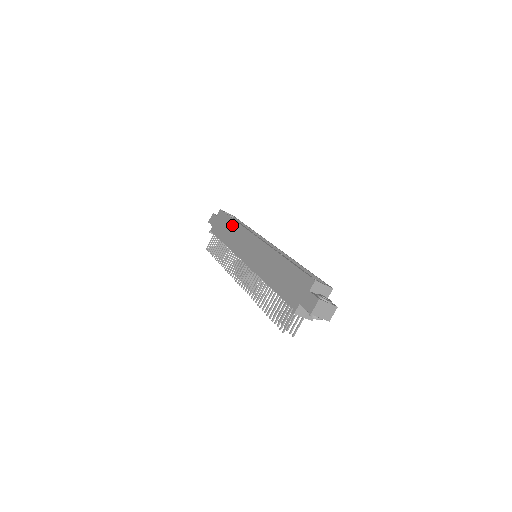
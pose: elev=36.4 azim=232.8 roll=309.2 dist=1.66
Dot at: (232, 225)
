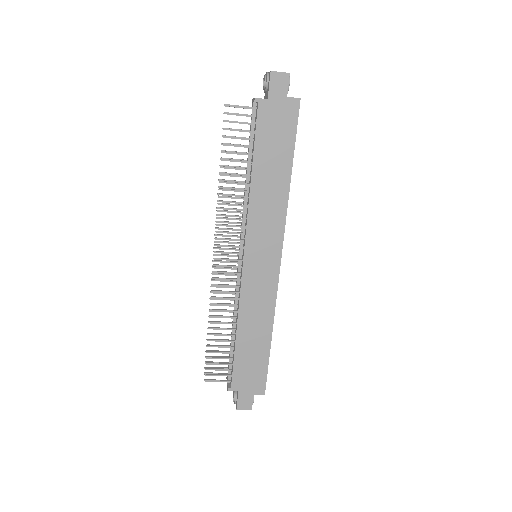
Dot at: (283, 177)
